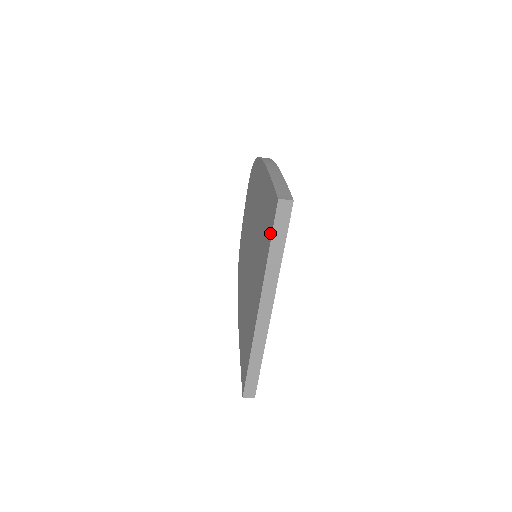
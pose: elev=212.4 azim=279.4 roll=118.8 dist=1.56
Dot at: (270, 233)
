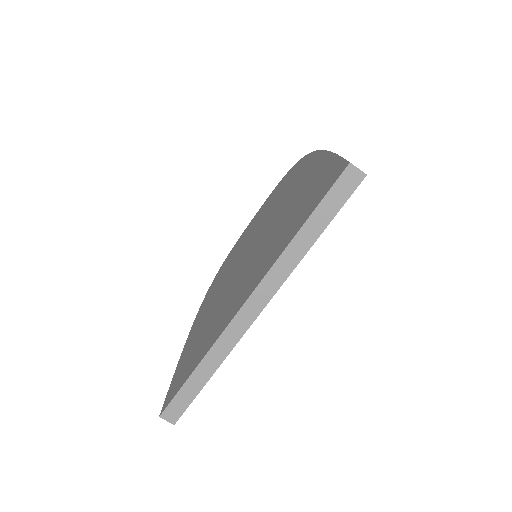
Dot at: (313, 206)
